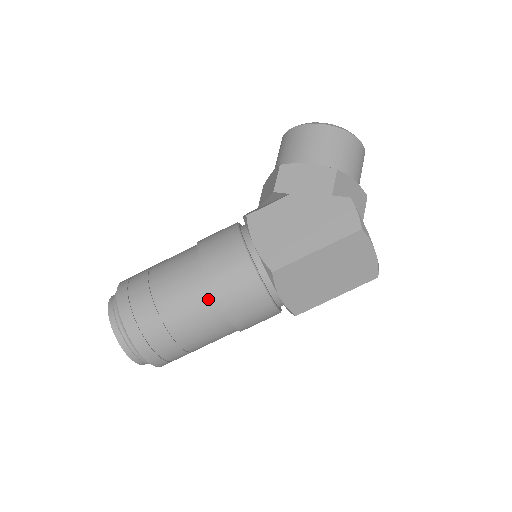
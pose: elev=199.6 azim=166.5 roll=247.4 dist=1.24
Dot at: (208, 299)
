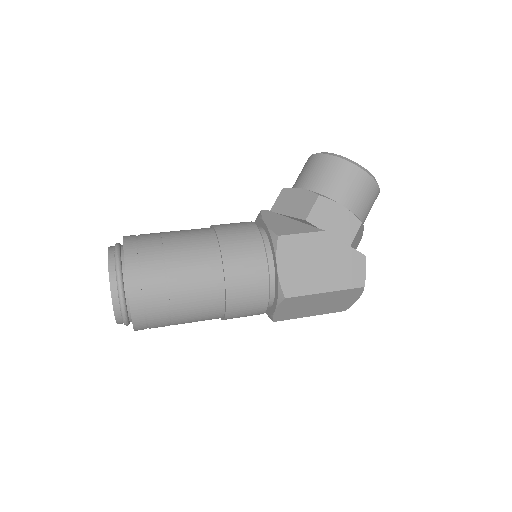
Dot at: (218, 298)
